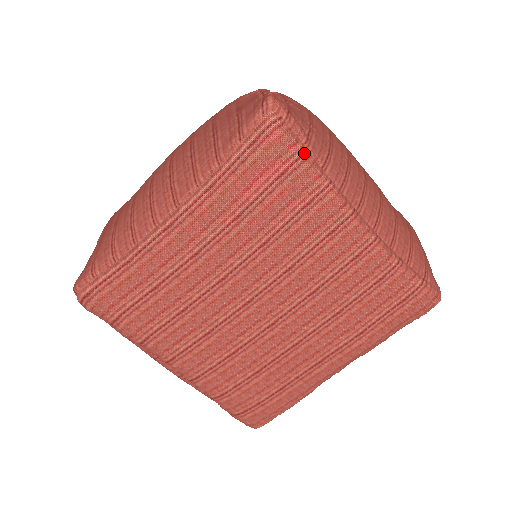
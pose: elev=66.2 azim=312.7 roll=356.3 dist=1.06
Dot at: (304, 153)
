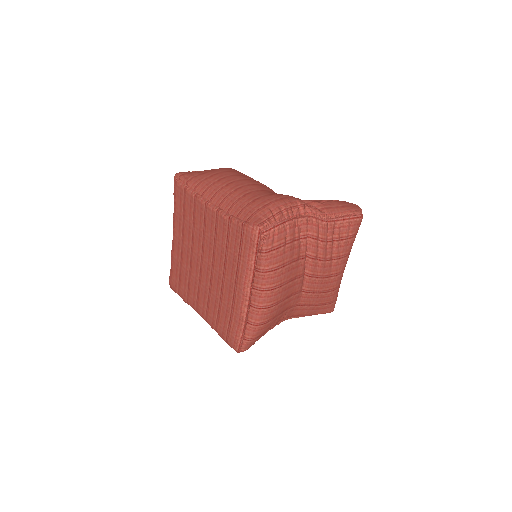
Dot at: (185, 187)
